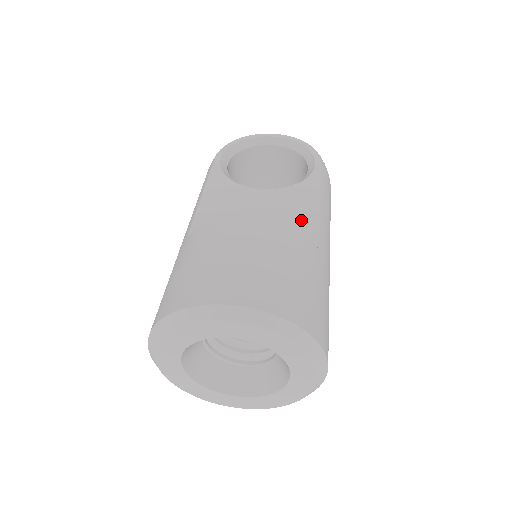
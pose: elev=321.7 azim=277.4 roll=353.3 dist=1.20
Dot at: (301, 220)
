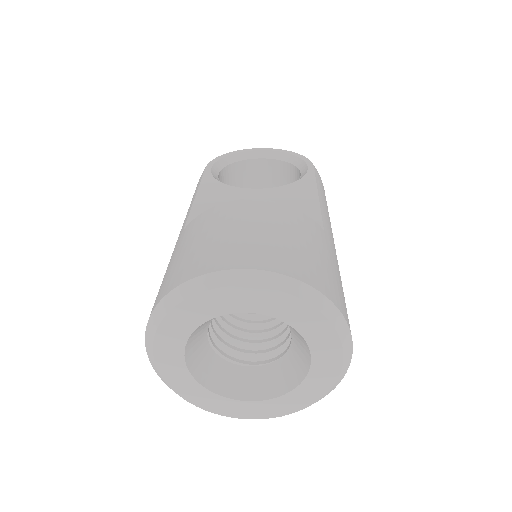
Dot at: (302, 210)
